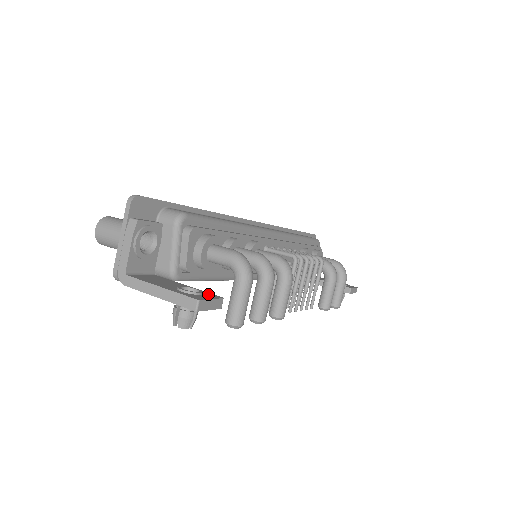
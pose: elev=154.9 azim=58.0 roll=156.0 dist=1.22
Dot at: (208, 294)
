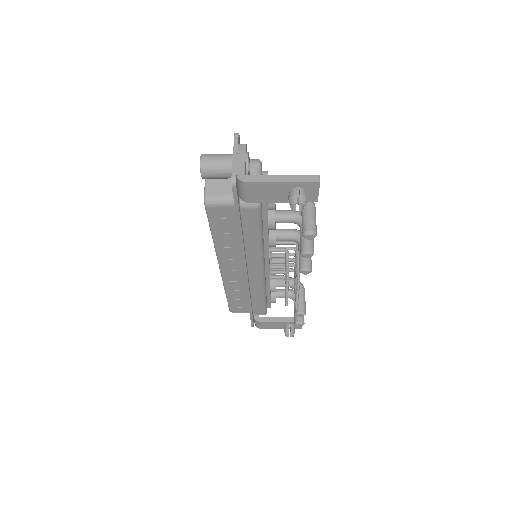
Dot at: occluded
